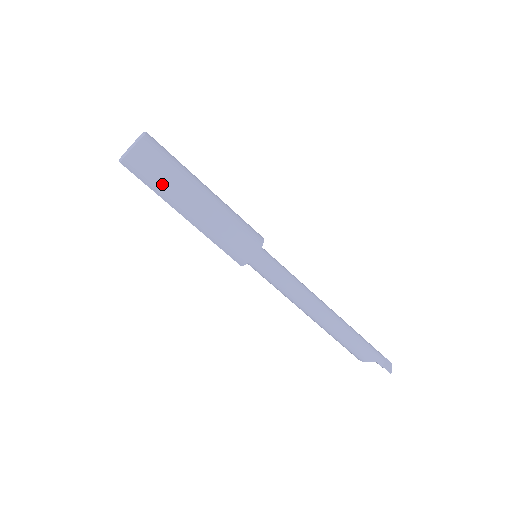
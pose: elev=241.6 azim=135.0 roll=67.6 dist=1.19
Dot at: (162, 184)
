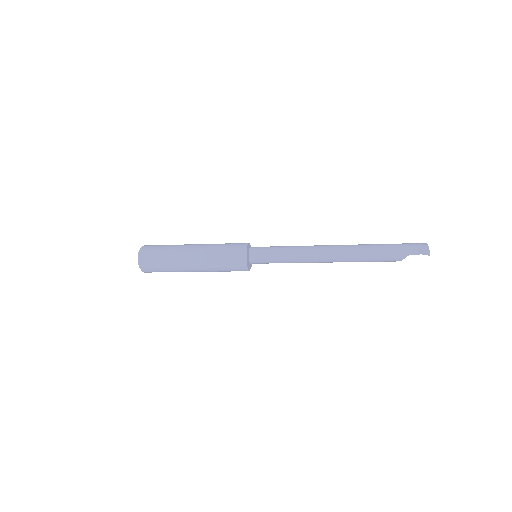
Dot at: (167, 268)
